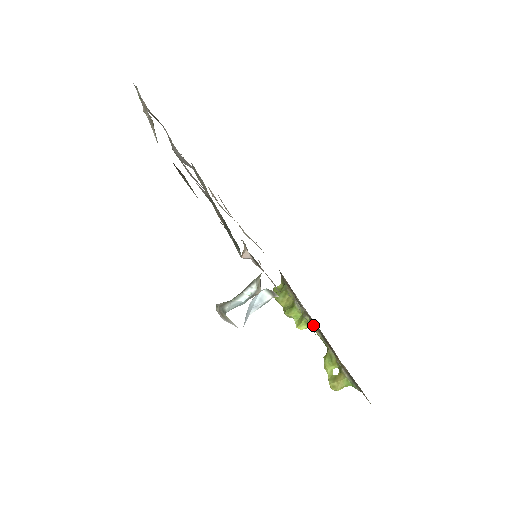
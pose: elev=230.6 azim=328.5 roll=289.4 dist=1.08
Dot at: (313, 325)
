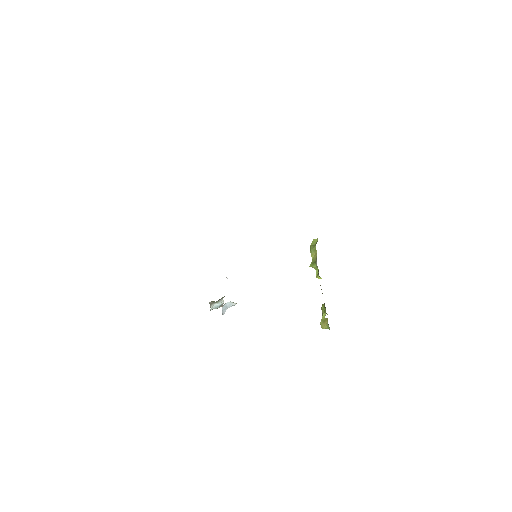
Dot at: occluded
